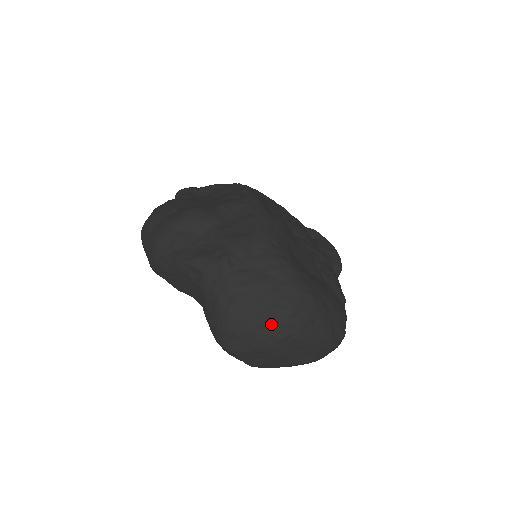
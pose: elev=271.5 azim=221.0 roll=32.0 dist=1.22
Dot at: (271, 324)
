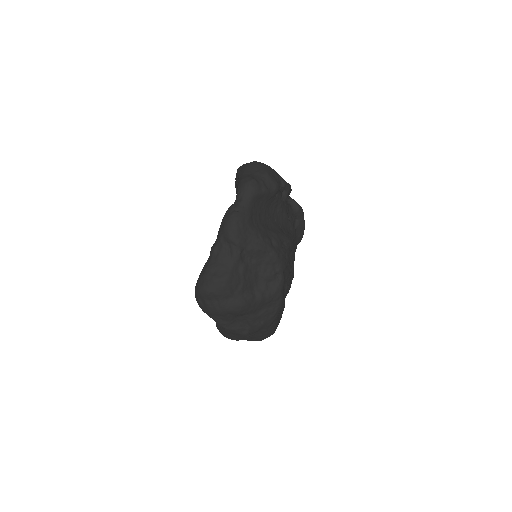
Dot at: occluded
